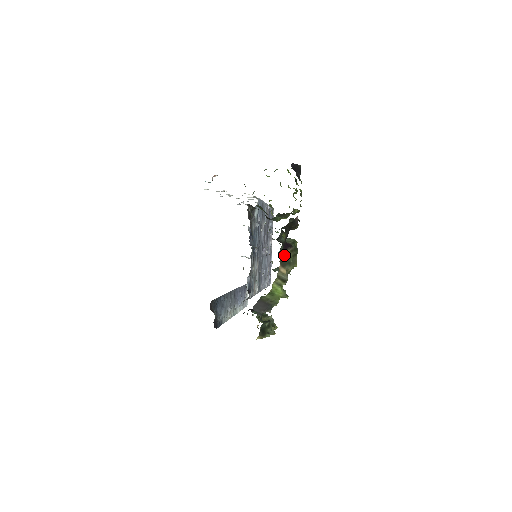
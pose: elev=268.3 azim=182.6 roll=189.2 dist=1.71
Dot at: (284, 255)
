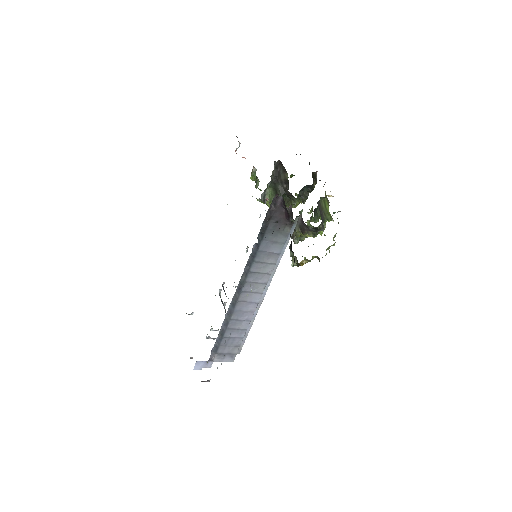
Dot at: occluded
